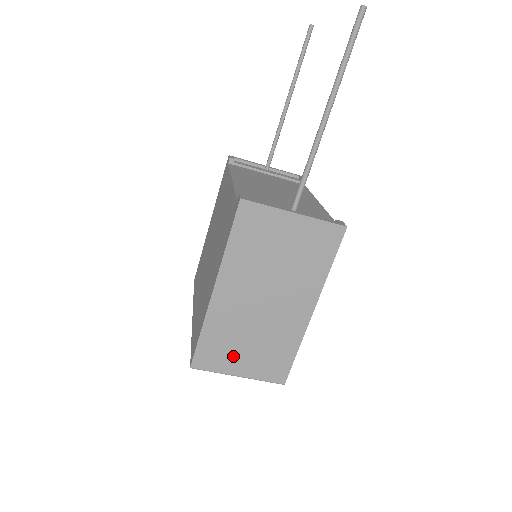
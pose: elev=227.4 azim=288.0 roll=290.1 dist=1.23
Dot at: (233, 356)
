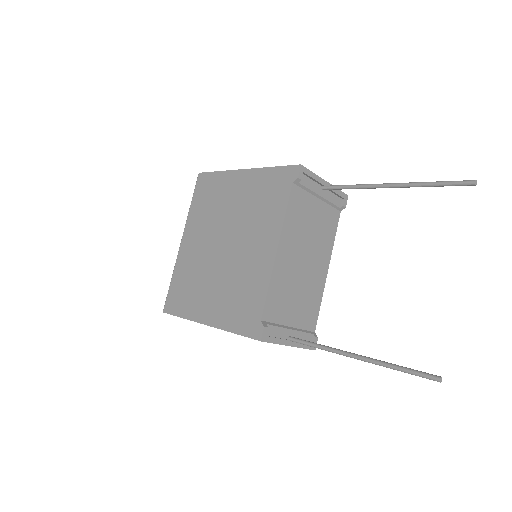
Dot at: occluded
